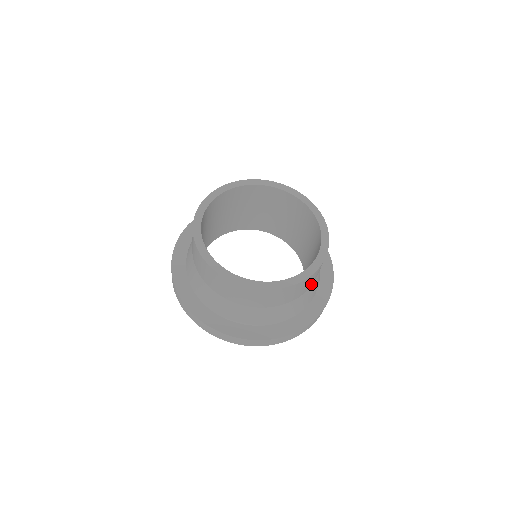
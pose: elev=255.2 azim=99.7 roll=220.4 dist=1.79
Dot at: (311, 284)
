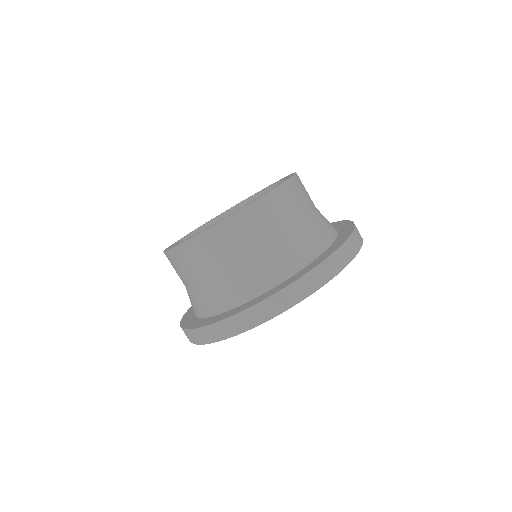
Dot at: (301, 216)
